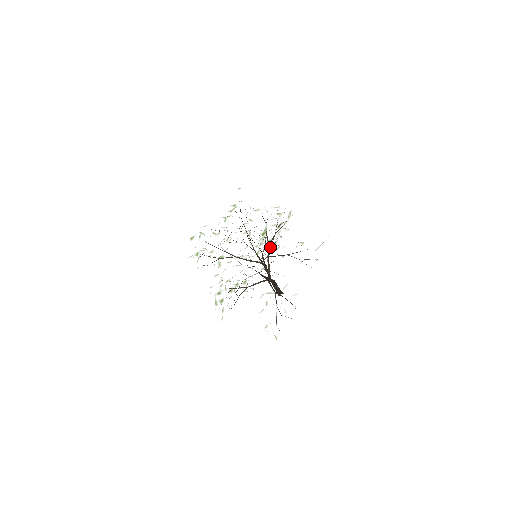
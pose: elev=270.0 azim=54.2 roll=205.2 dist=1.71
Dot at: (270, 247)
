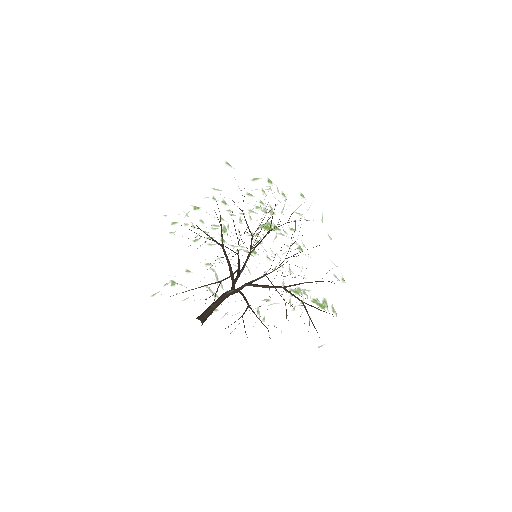
Dot at: occluded
